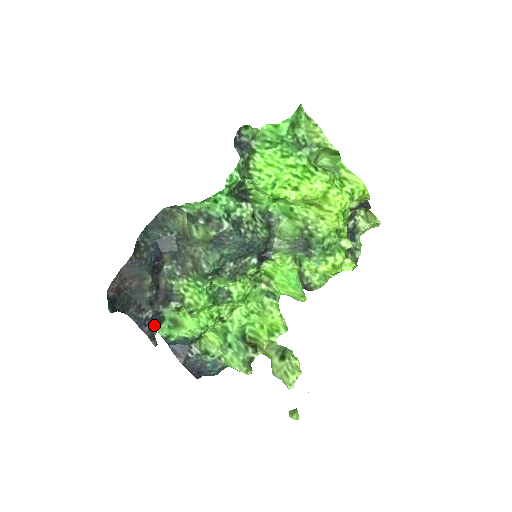
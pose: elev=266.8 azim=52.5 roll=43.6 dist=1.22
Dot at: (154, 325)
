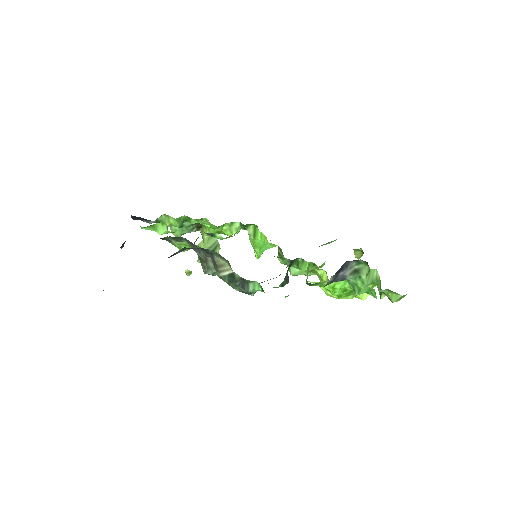
Dot at: occluded
